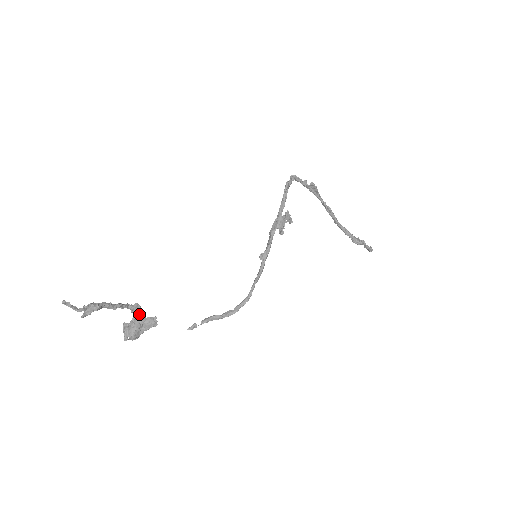
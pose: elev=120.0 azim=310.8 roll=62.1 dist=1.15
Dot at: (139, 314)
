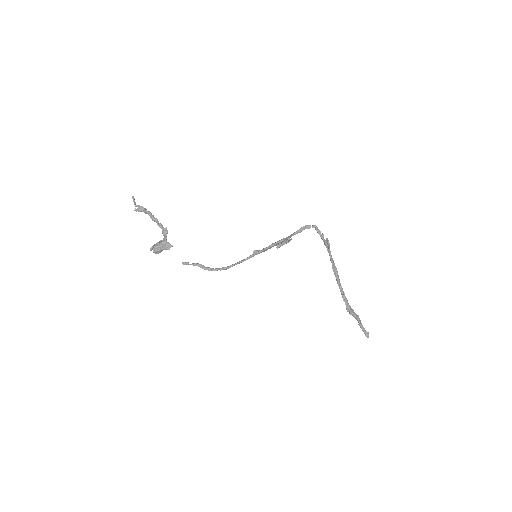
Dot at: (166, 238)
